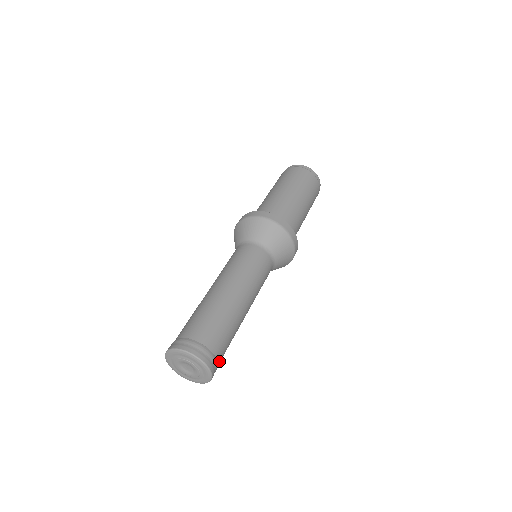
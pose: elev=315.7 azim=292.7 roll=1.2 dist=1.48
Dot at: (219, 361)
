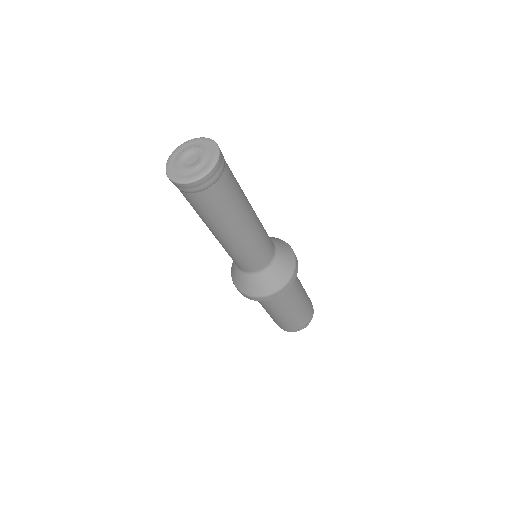
Dot at: (223, 178)
